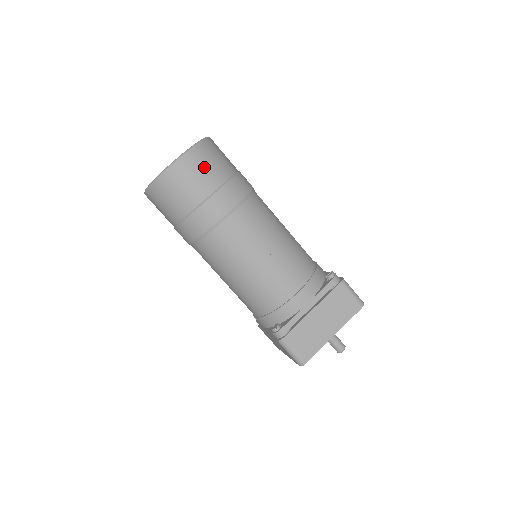
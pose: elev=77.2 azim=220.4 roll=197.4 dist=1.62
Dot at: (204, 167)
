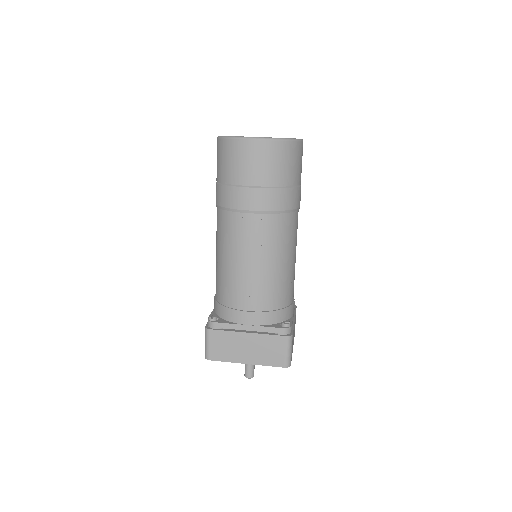
Dot at: (266, 162)
